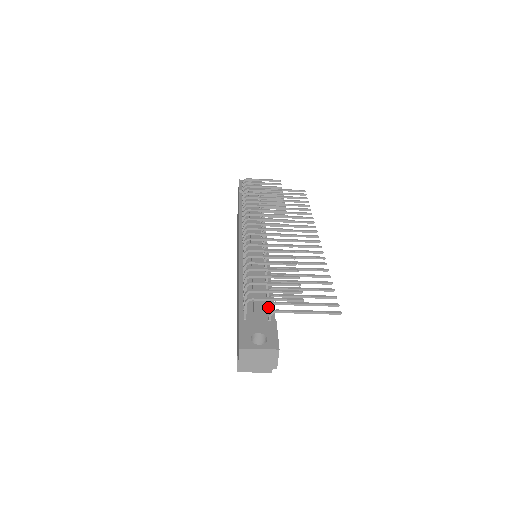
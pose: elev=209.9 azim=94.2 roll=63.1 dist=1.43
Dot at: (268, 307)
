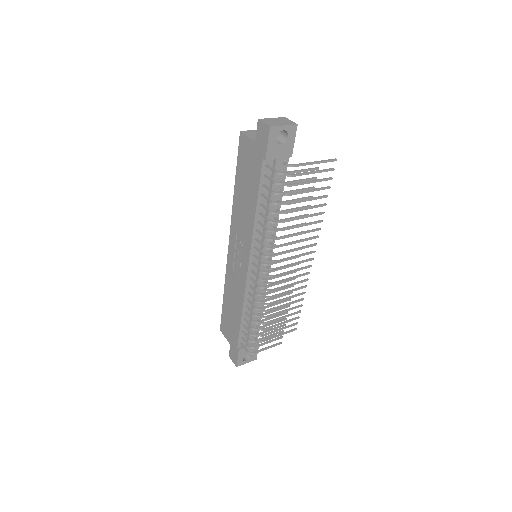
Dot at: occluded
